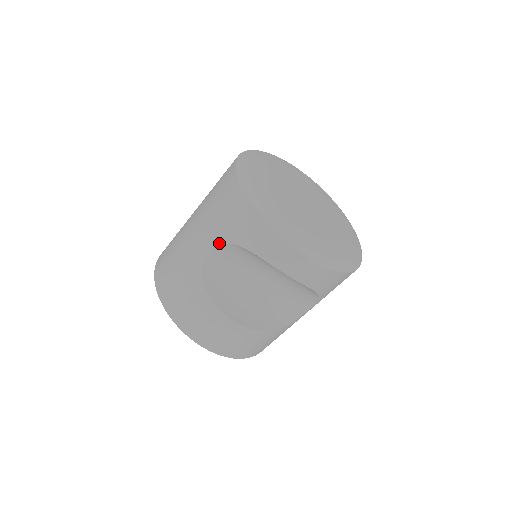
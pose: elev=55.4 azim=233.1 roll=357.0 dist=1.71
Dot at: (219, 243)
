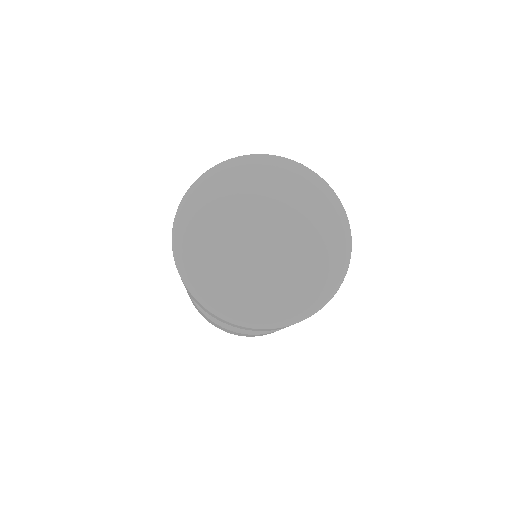
Dot at: occluded
